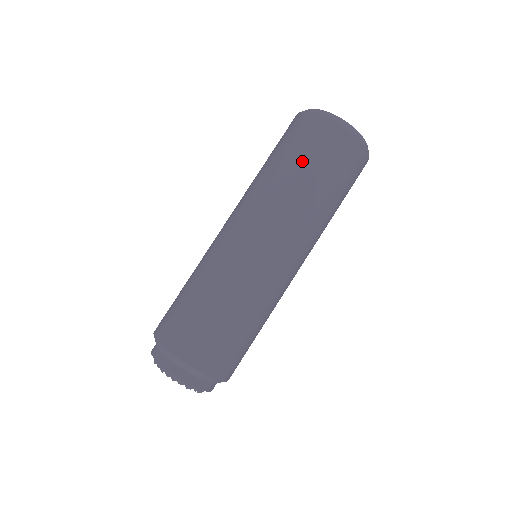
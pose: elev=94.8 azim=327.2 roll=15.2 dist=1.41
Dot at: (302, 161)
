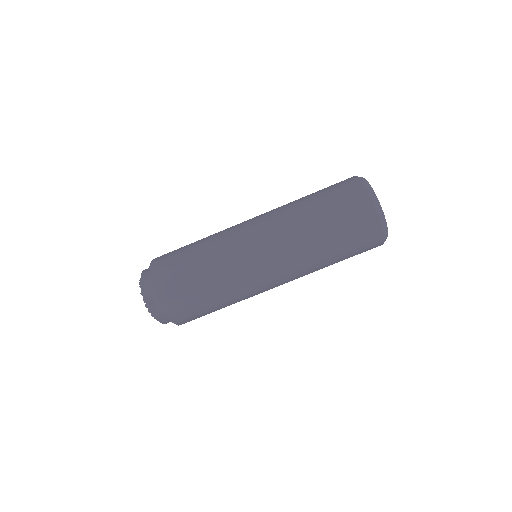
Dot at: (339, 242)
